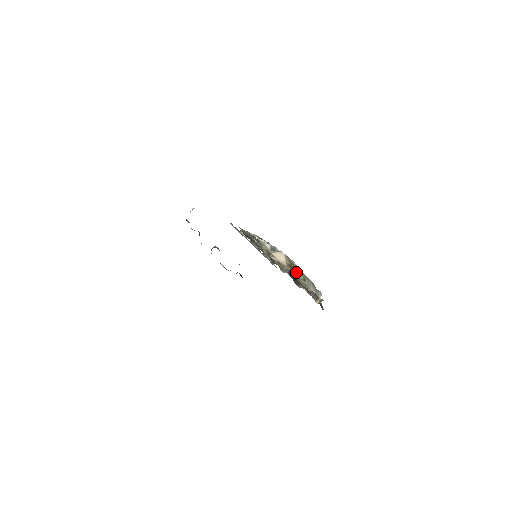
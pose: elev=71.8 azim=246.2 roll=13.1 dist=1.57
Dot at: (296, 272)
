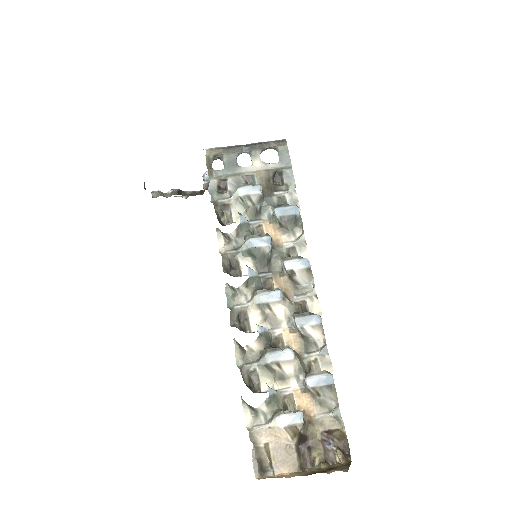
Dot at: (306, 387)
